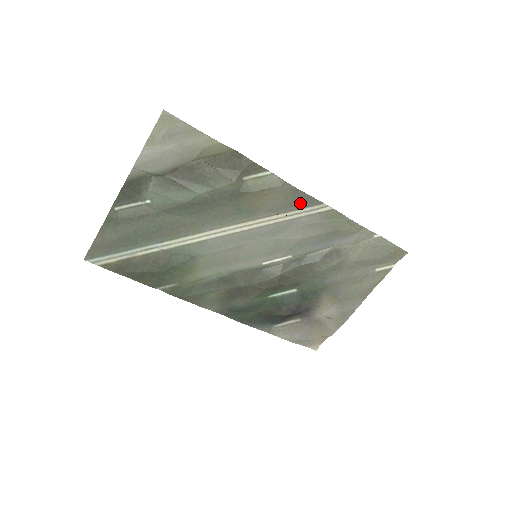
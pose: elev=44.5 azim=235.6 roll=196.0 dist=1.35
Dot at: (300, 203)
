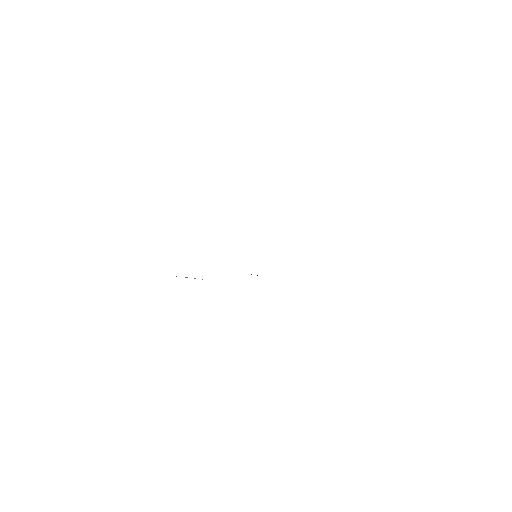
Dot at: occluded
